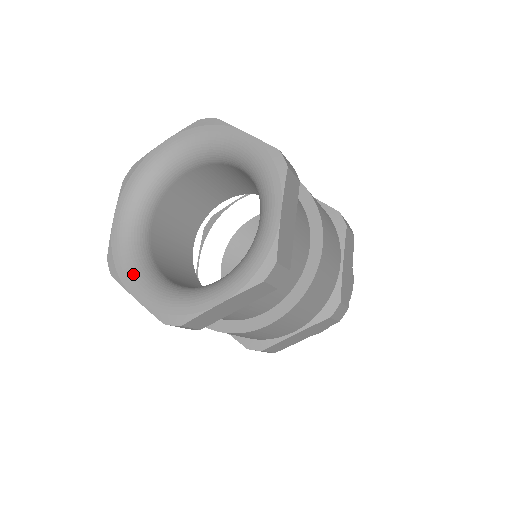
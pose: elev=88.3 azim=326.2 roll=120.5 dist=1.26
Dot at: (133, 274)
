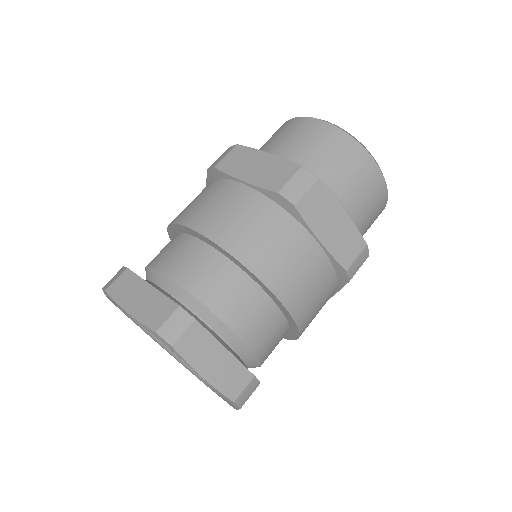
Dot at: (190, 370)
